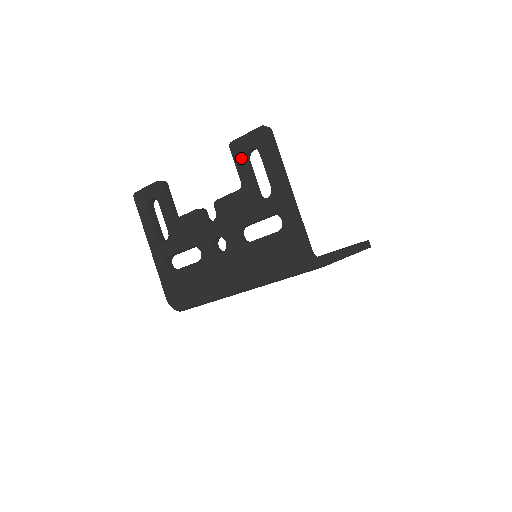
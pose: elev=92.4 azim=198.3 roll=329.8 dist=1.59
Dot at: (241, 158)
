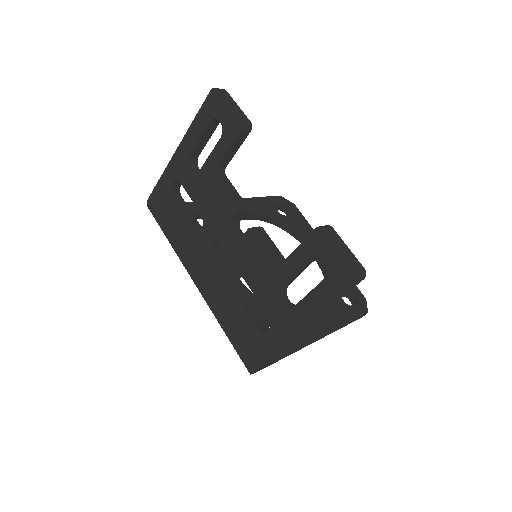
Dot at: (310, 252)
